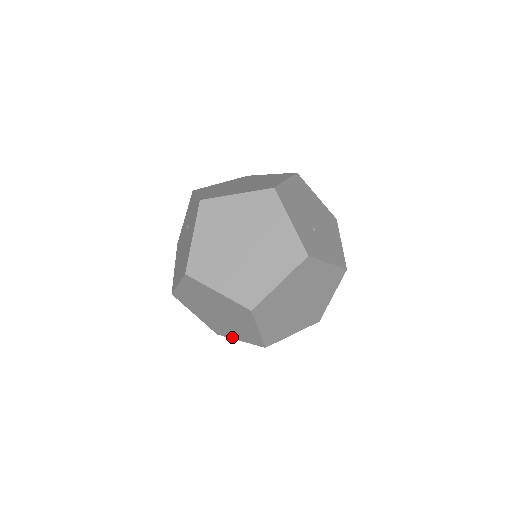
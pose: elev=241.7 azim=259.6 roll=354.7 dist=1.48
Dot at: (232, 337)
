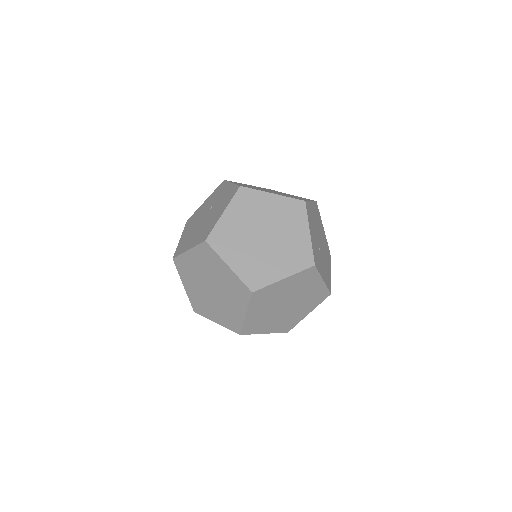
Dot at: (210, 317)
